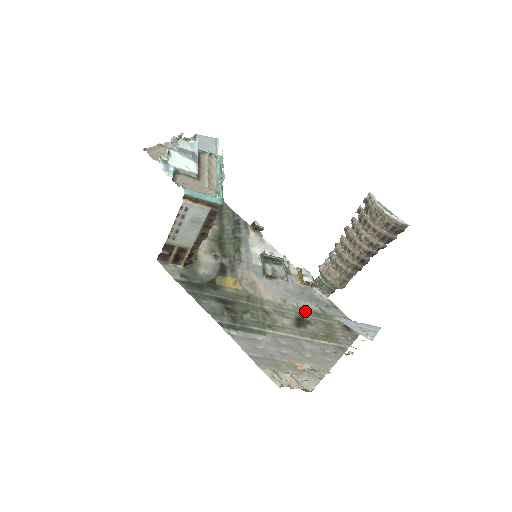
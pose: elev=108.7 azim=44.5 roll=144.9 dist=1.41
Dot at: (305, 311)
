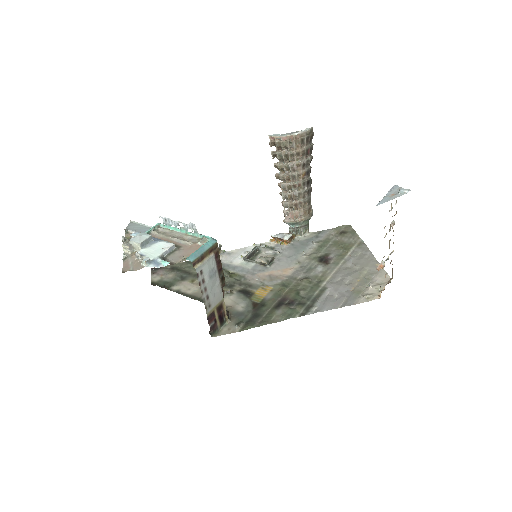
Dot at: (315, 253)
